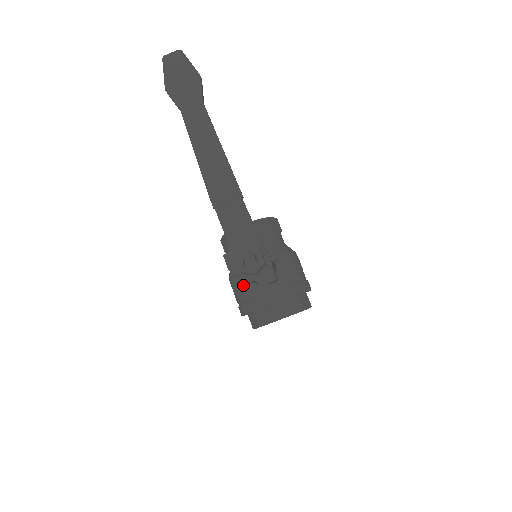
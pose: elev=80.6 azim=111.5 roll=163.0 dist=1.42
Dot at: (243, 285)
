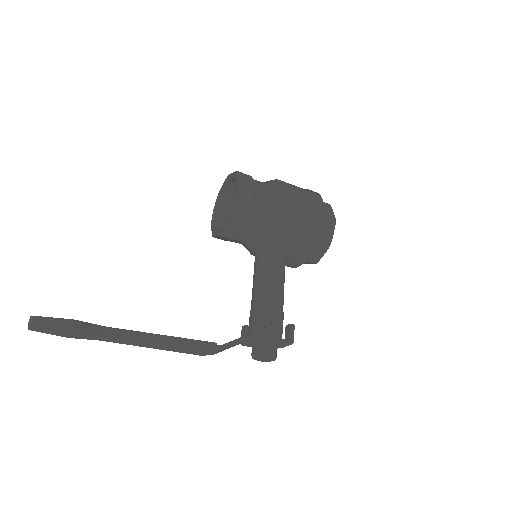
Dot at: occluded
